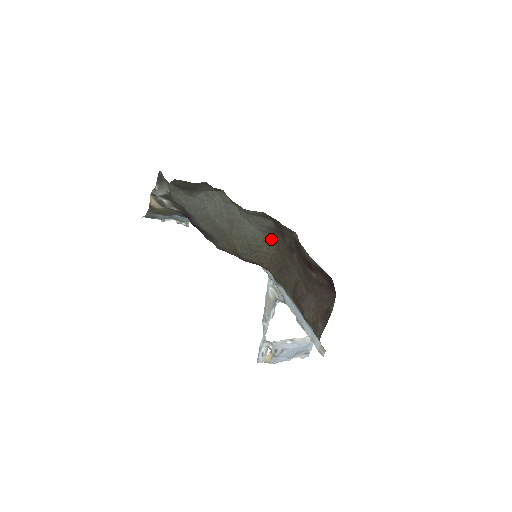
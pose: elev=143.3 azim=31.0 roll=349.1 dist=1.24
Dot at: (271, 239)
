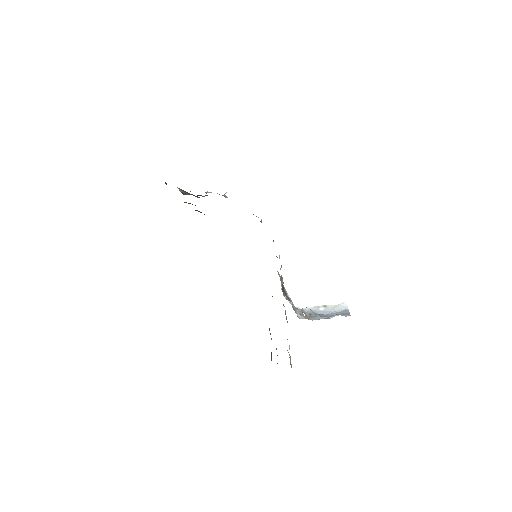
Dot at: occluded
